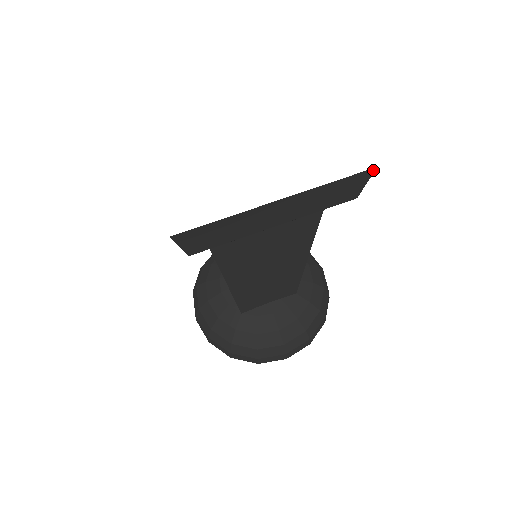
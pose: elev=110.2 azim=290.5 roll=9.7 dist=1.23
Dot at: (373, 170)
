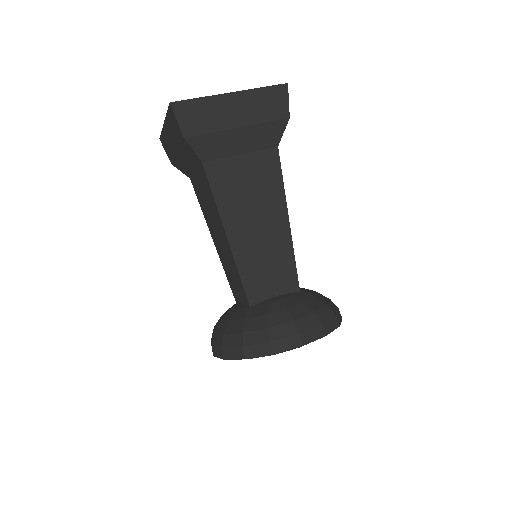
Dot at: (287, 86)
